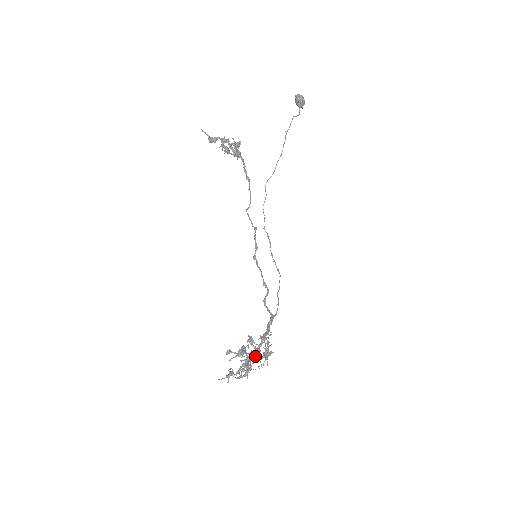
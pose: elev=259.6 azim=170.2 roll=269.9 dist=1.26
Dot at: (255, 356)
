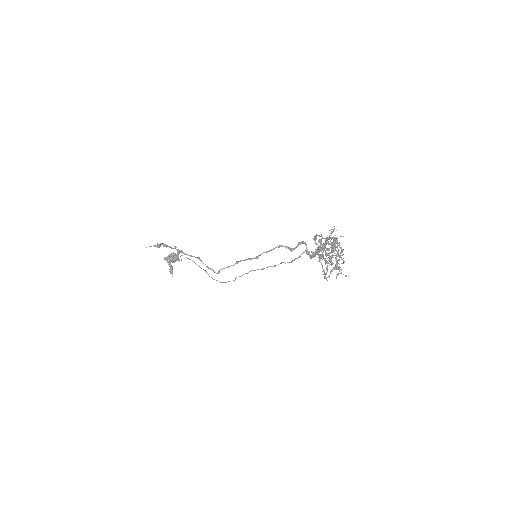
Dot at: (336, 278)
